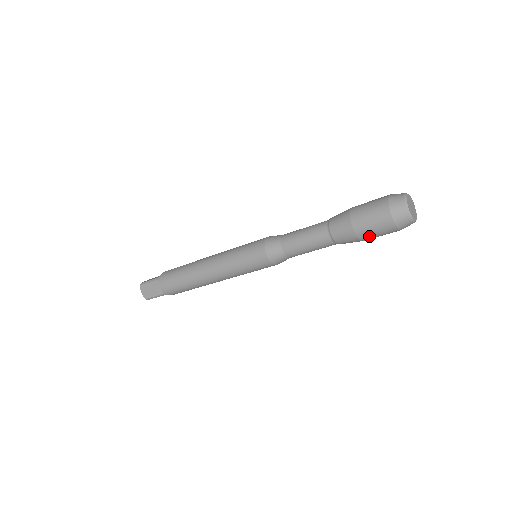
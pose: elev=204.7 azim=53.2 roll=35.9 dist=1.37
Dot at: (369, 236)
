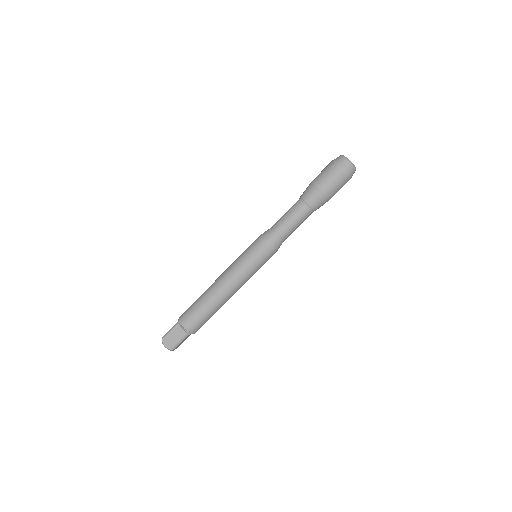
Dot at: (320, 178)
